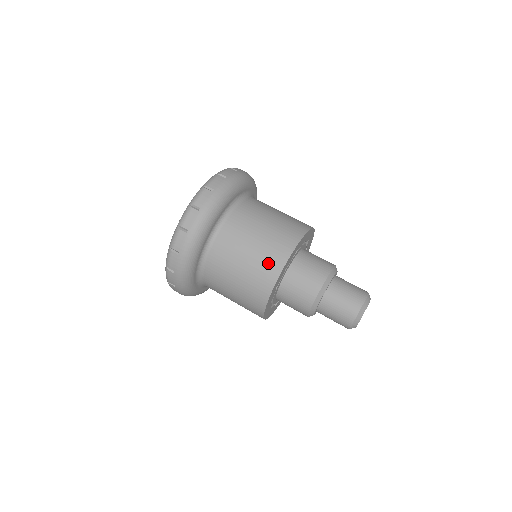
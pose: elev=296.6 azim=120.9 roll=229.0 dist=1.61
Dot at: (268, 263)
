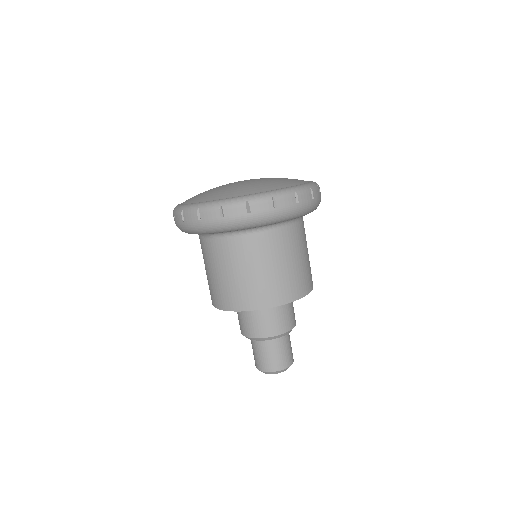
Dot at: (213, 294)
